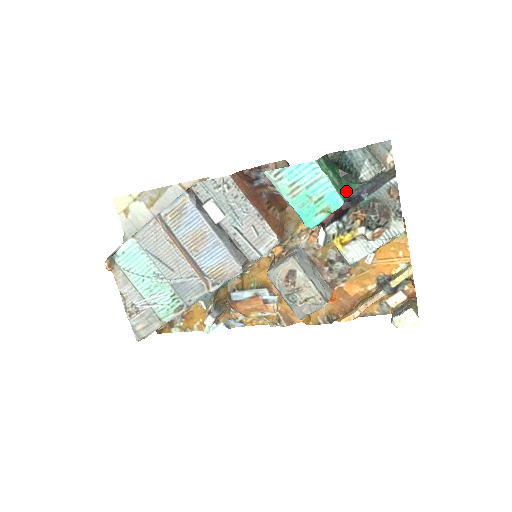
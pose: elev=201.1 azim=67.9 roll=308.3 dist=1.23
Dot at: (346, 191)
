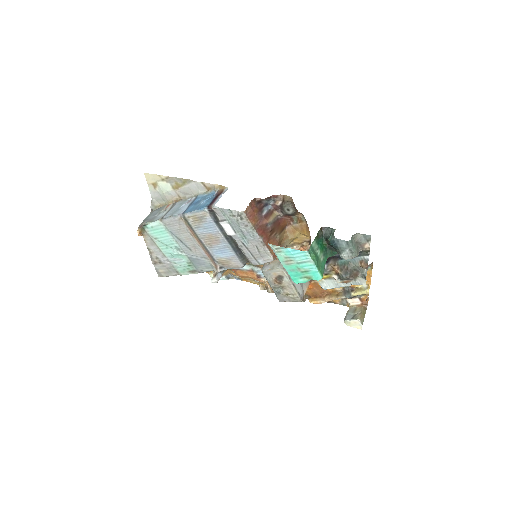
Dot at: occluded
